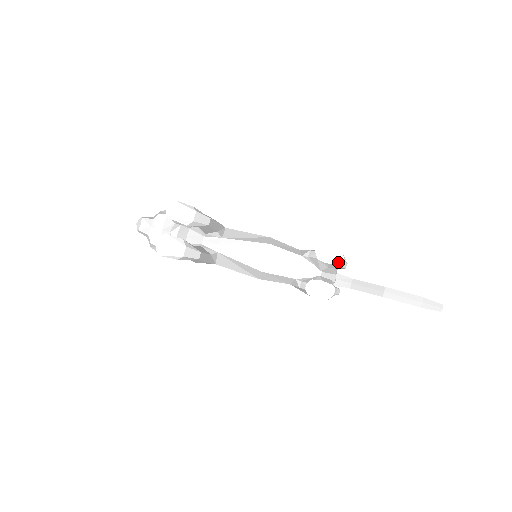
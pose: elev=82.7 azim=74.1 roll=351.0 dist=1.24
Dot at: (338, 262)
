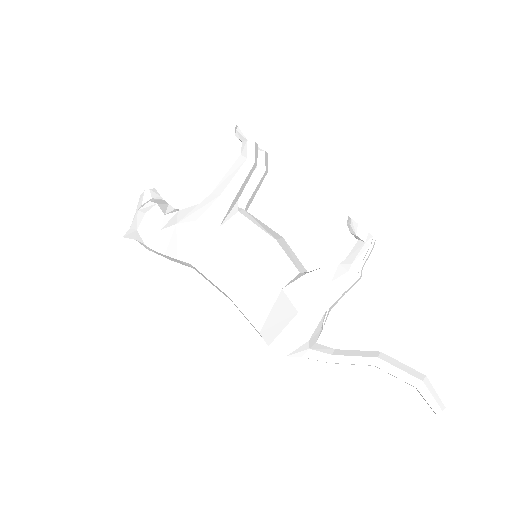
Dot at: occluded
